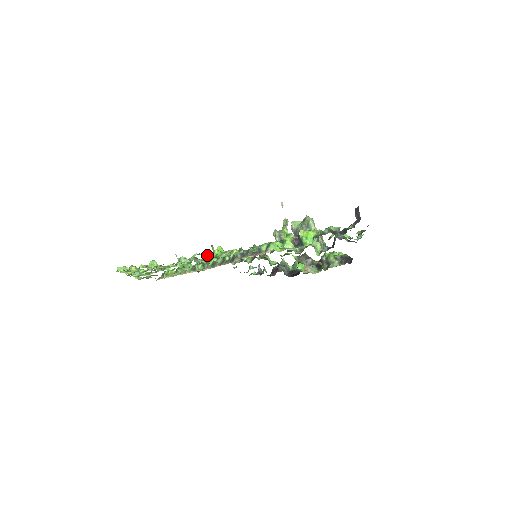
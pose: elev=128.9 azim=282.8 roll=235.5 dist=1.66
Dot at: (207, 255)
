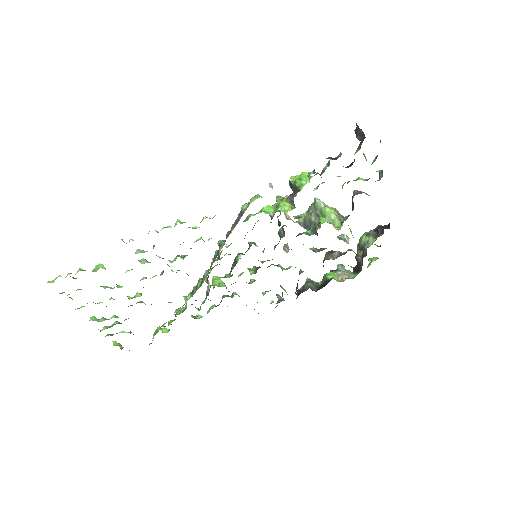
Dot at: (181, 256)
